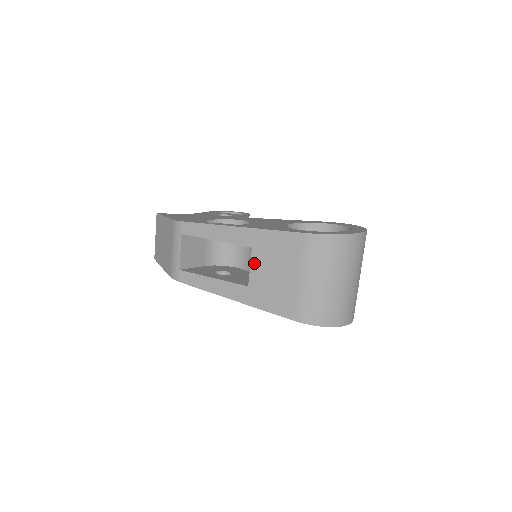
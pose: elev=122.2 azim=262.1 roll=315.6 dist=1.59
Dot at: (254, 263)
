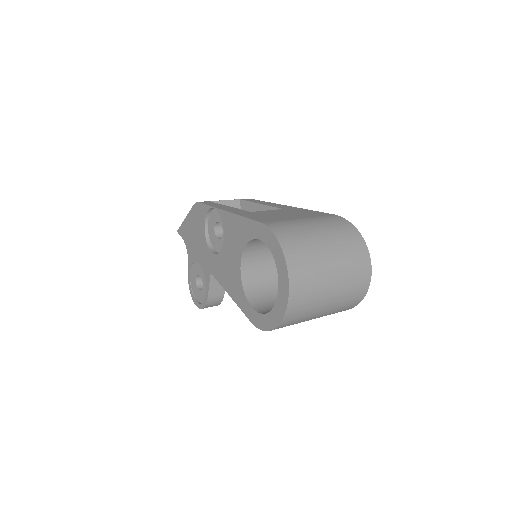
Dot at: (274, 210)
